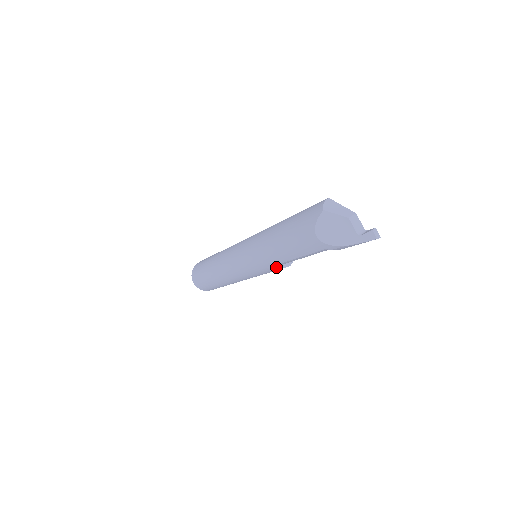
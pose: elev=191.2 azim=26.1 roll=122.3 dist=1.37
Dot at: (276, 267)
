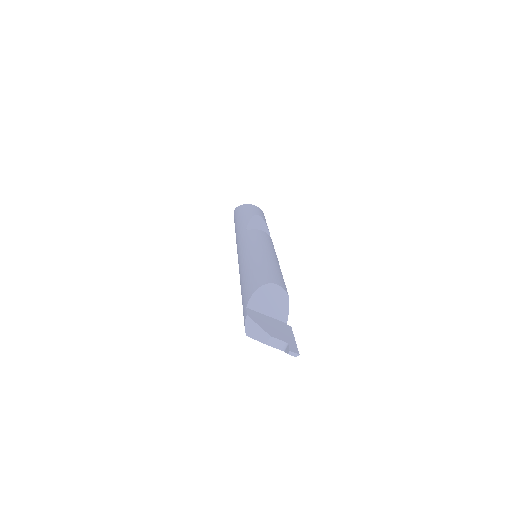
Dot at: occluded
